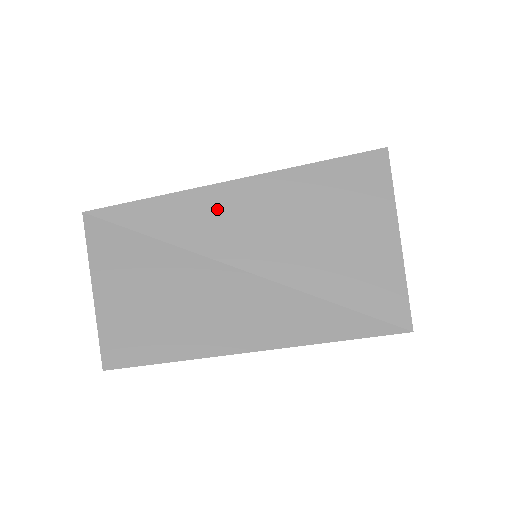
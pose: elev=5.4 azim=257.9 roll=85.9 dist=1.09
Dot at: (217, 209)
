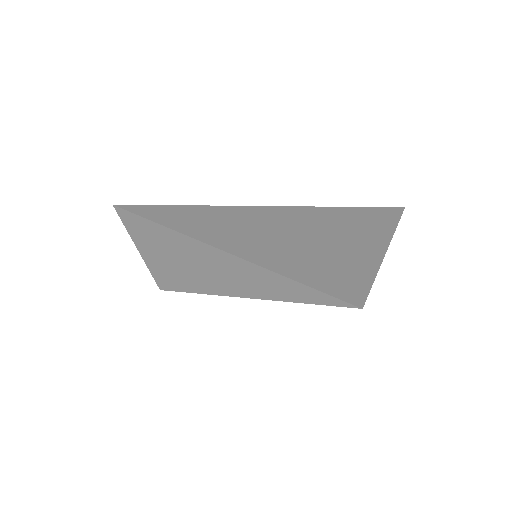
Dot at: (224, 223)
